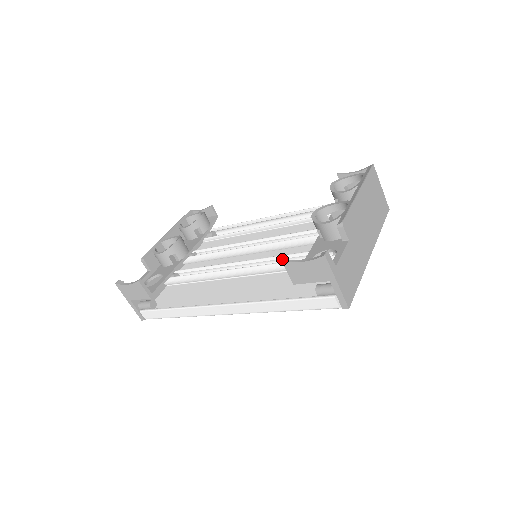
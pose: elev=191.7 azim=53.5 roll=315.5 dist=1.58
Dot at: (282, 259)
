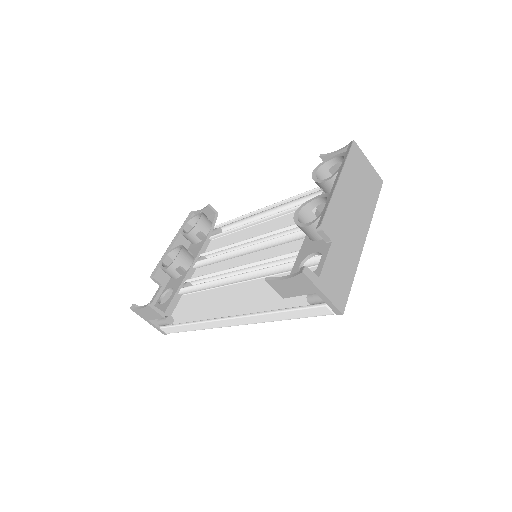
Dot at: (278, 260)
